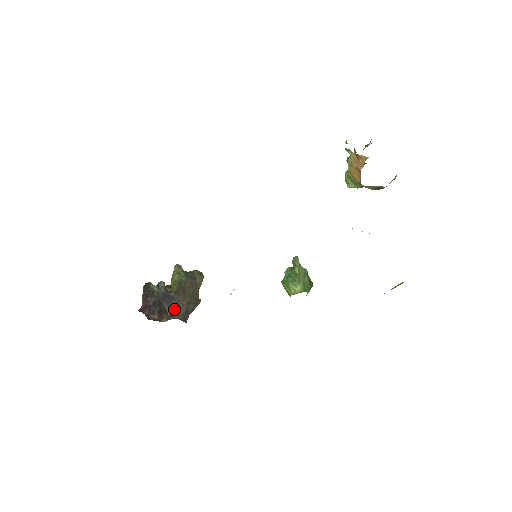
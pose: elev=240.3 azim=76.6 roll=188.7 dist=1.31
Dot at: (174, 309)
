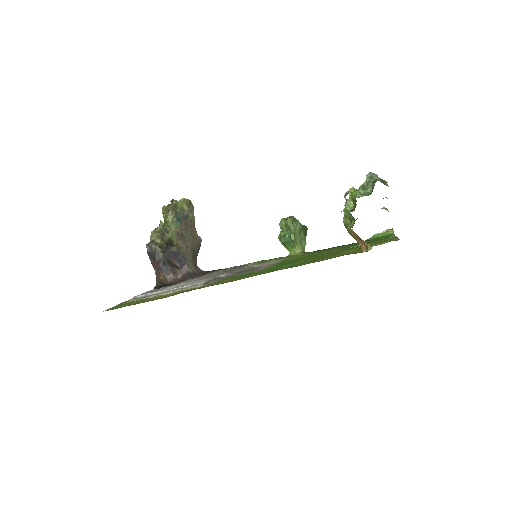
Dot at: (183, 262)
